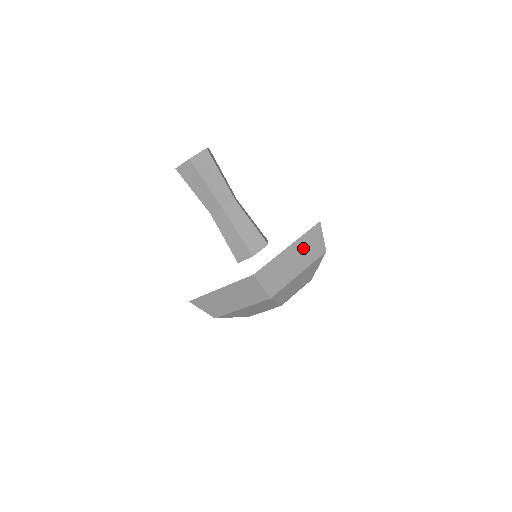
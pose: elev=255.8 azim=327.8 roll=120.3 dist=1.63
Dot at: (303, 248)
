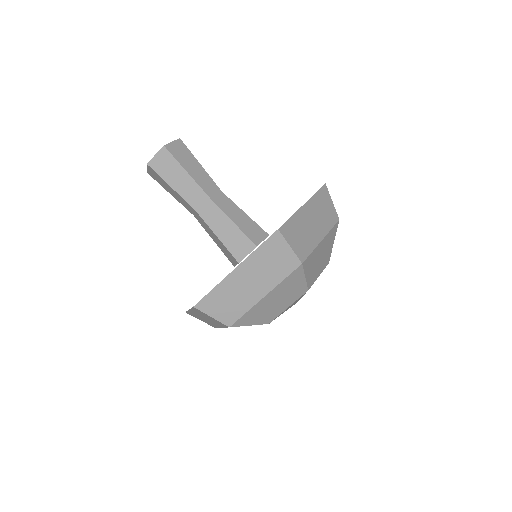
Dot at: (260, 266)
